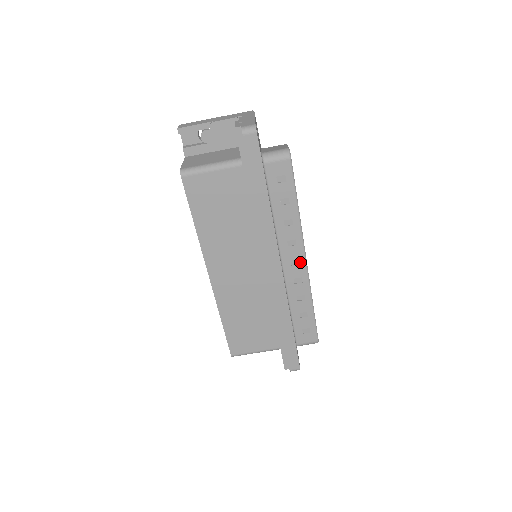
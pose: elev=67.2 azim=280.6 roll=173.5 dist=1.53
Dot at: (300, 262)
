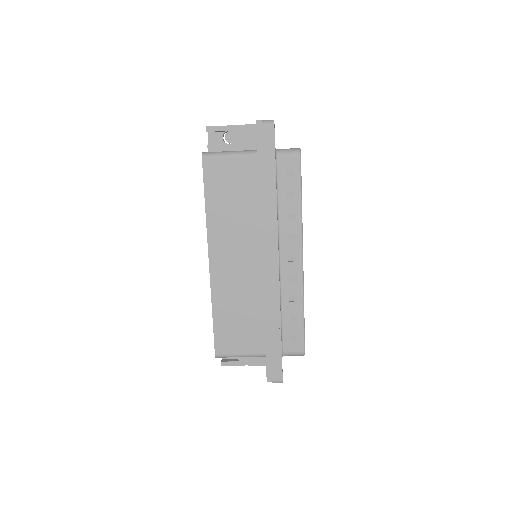
Dot at: (297, 259)
